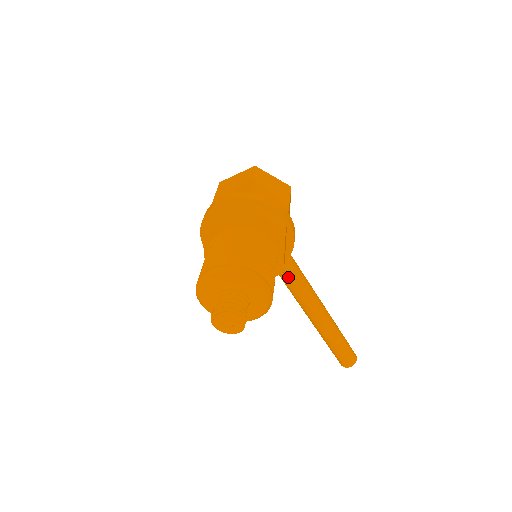
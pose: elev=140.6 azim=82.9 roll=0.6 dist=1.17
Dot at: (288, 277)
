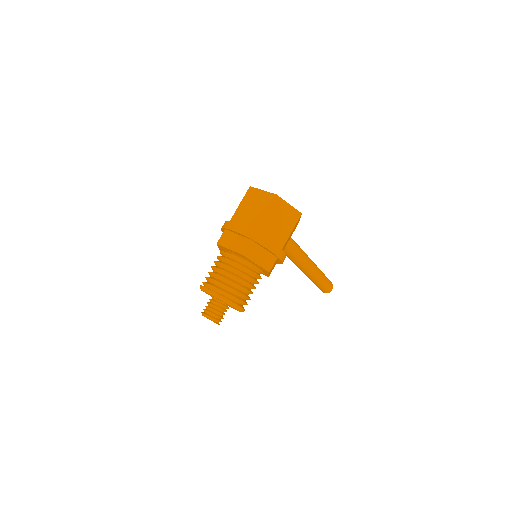
Dot at: (286, 254)
